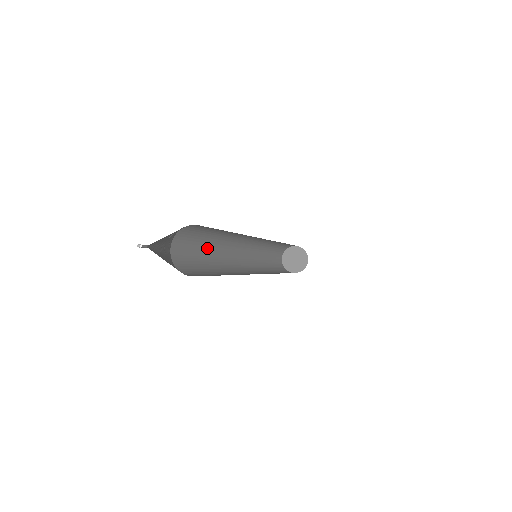
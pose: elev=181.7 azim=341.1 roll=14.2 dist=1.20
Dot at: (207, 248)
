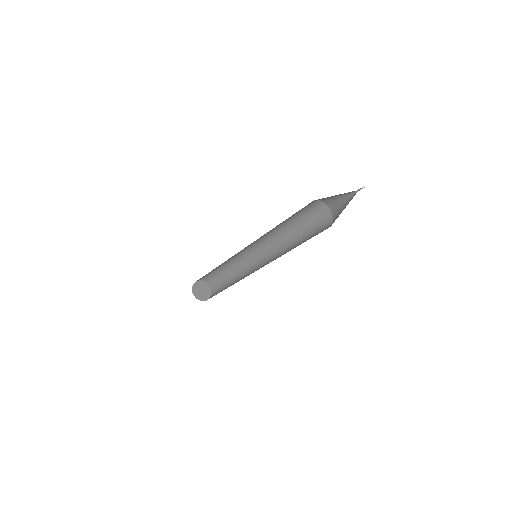
Dot at: occluded
